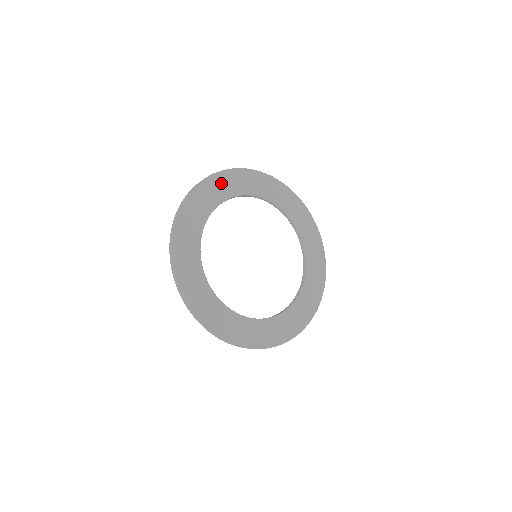
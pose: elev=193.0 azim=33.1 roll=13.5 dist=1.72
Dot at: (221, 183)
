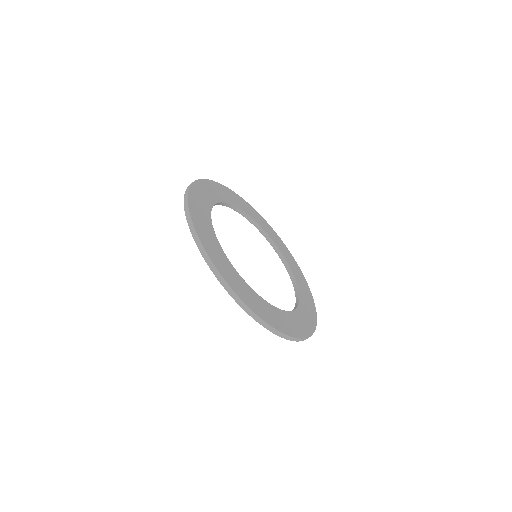
Dot at: (261, 220)
